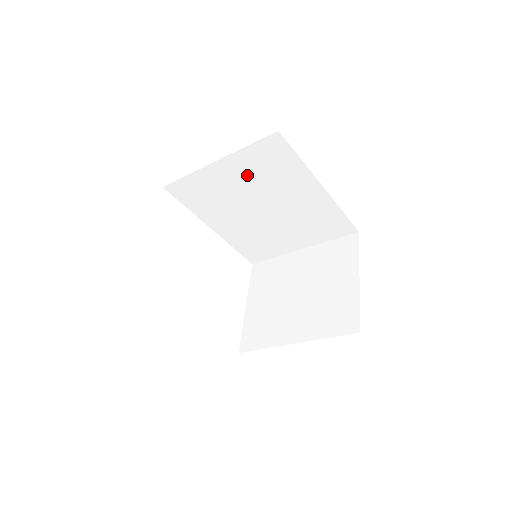
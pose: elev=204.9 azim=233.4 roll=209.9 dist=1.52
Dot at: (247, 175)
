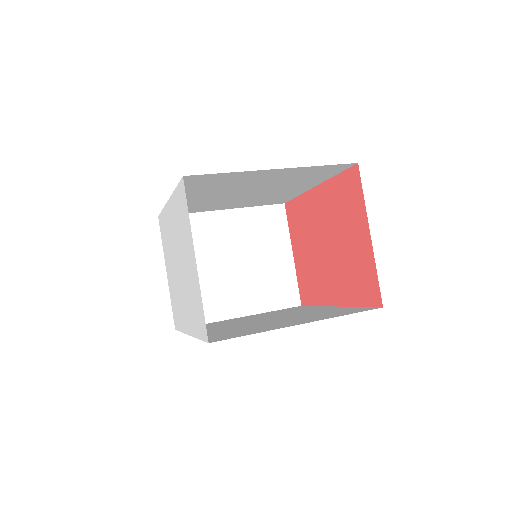
Dot at: (281, 177)
